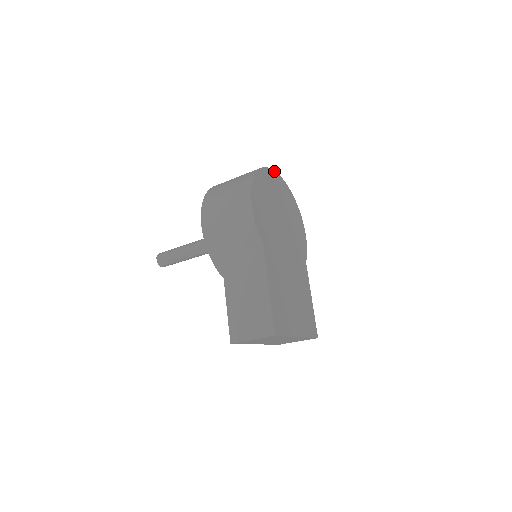
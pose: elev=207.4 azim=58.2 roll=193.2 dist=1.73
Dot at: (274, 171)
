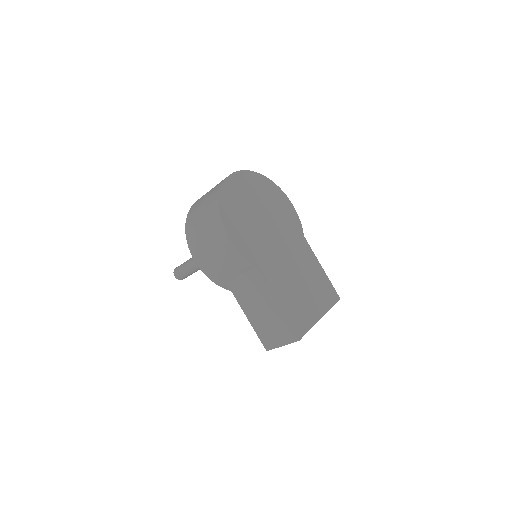
Dot at: (236, 172)
